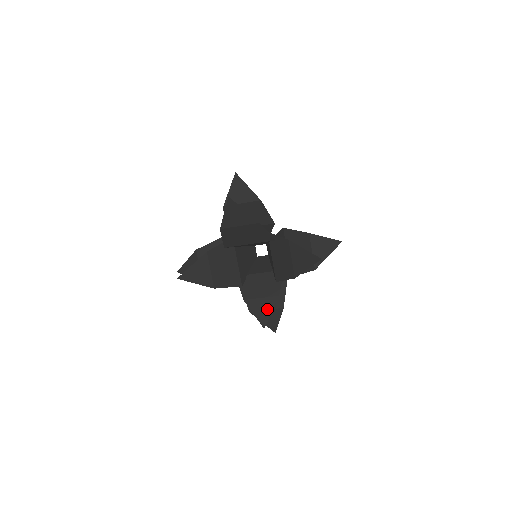
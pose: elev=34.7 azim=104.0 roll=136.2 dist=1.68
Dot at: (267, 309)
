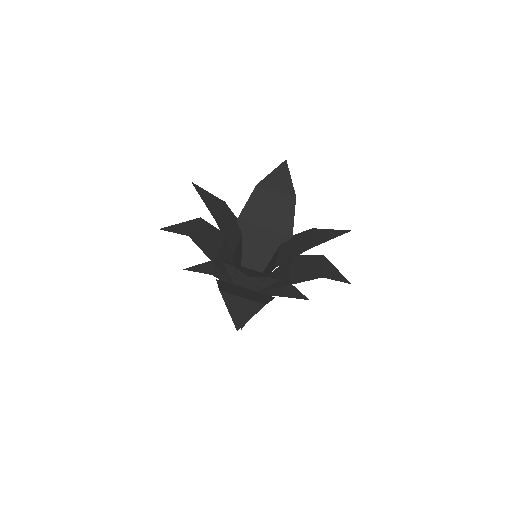
Dot at: (257, 274)
